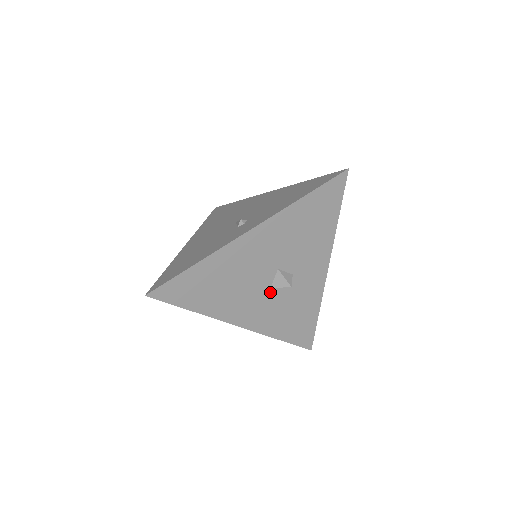
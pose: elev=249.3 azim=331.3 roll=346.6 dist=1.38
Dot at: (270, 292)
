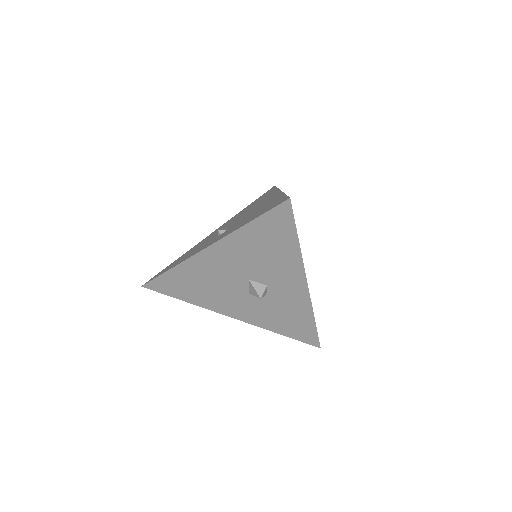
Dot at: (250, 296)
